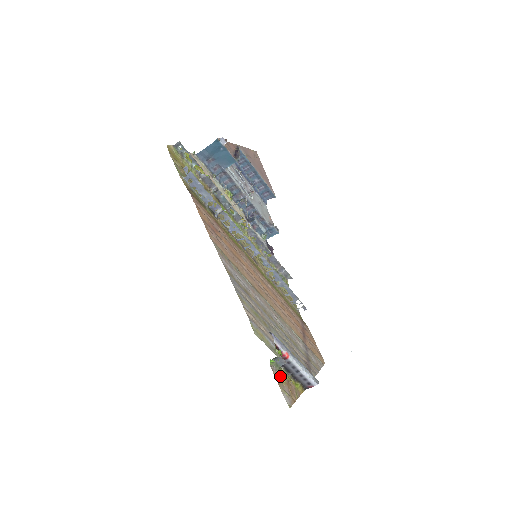
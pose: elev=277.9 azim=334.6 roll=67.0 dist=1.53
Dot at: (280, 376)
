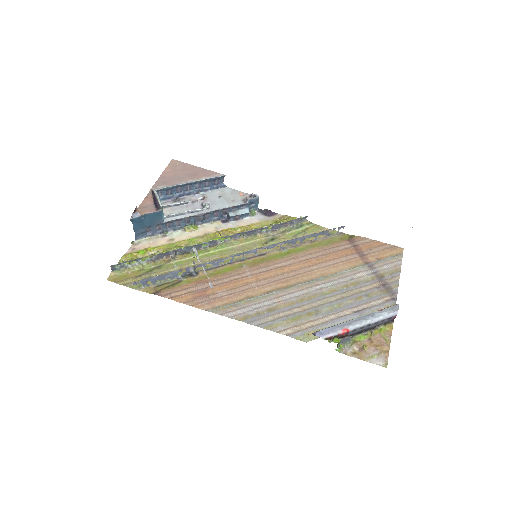
Dot at: (357, 347)
